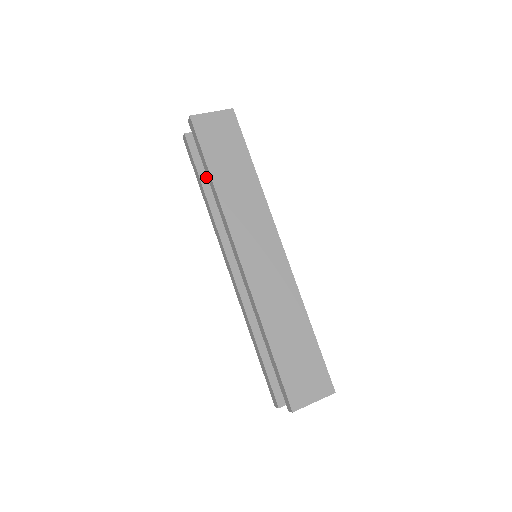
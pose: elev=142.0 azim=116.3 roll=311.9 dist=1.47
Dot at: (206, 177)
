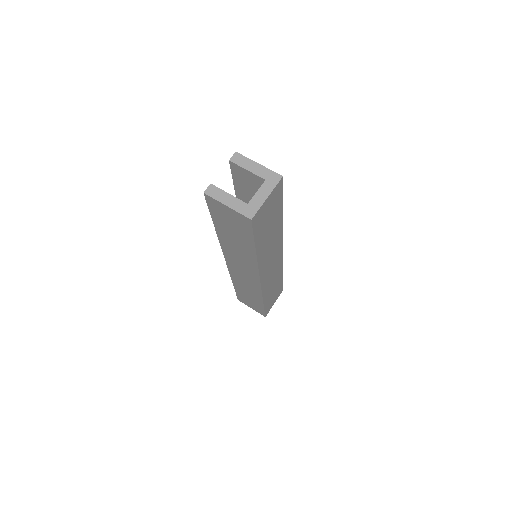
Dot at: (241, 196)
